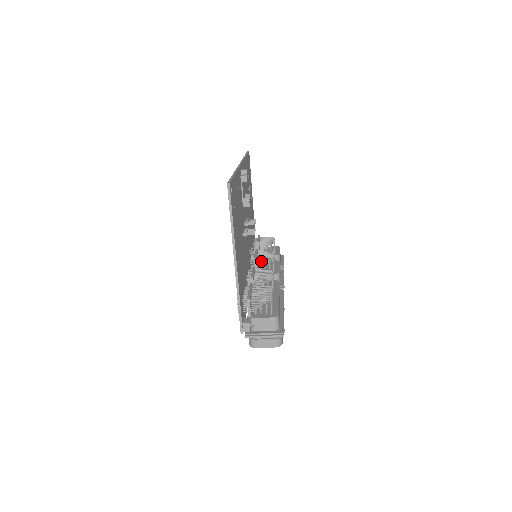
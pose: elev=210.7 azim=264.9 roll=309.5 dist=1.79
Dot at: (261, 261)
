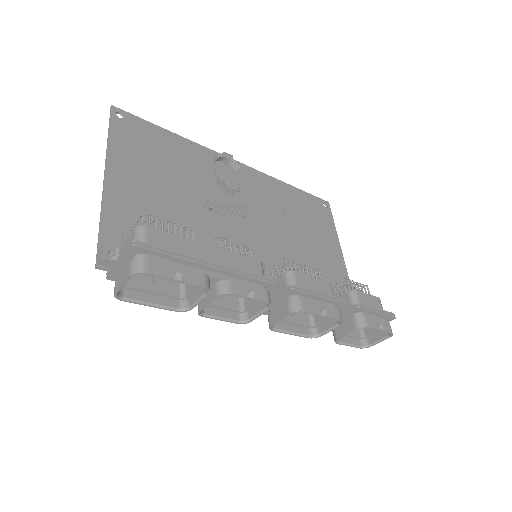
Dot at: (279, 273)
